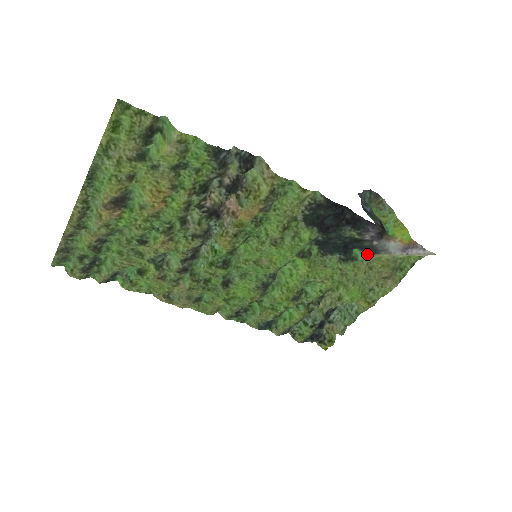
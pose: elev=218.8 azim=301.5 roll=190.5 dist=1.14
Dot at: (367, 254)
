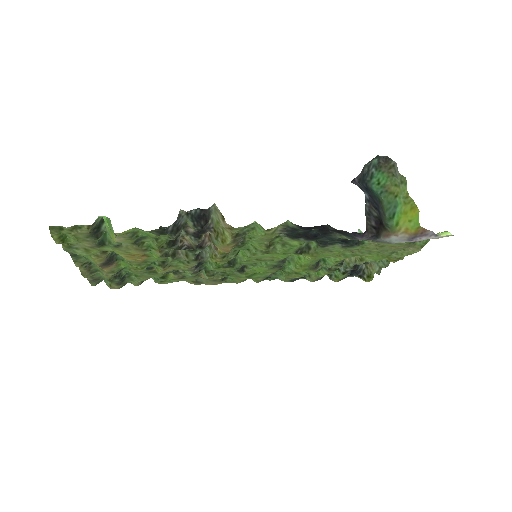
Dot at: (371, 241)
